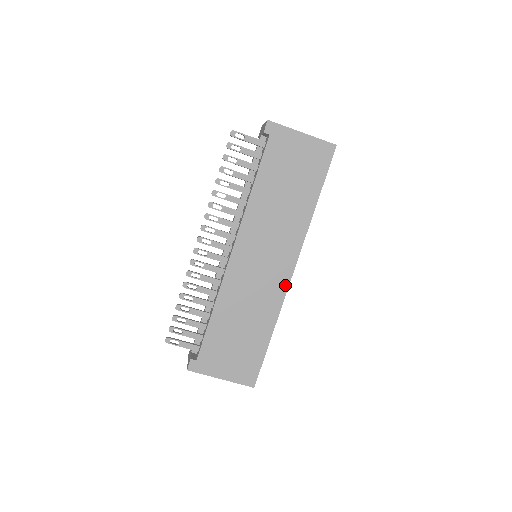
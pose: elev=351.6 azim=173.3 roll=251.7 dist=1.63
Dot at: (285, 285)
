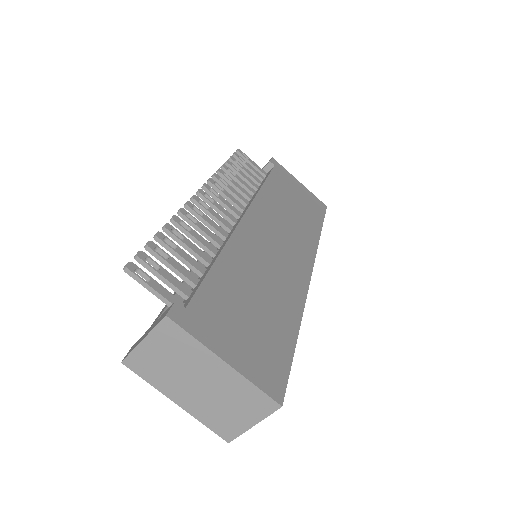
Dot at: (305, 281)
